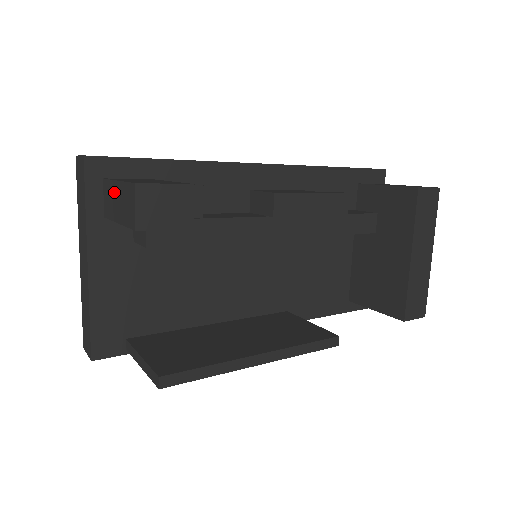
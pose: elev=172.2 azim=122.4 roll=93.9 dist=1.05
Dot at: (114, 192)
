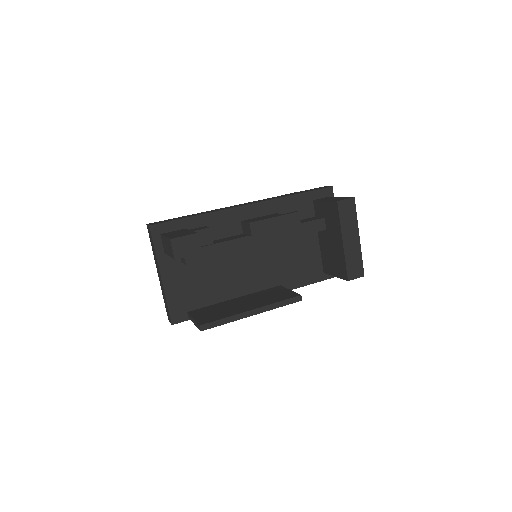
Dot at: (165, 242)
